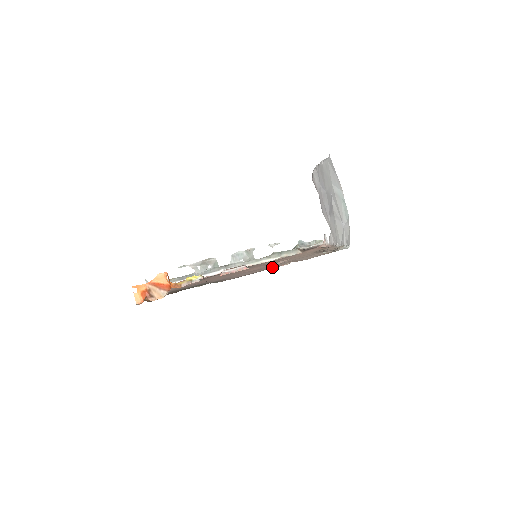
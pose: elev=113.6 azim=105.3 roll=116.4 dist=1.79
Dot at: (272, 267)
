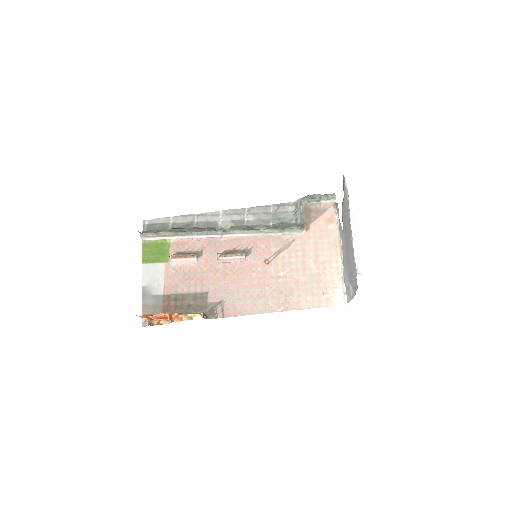
Dot at: (268, 304)
